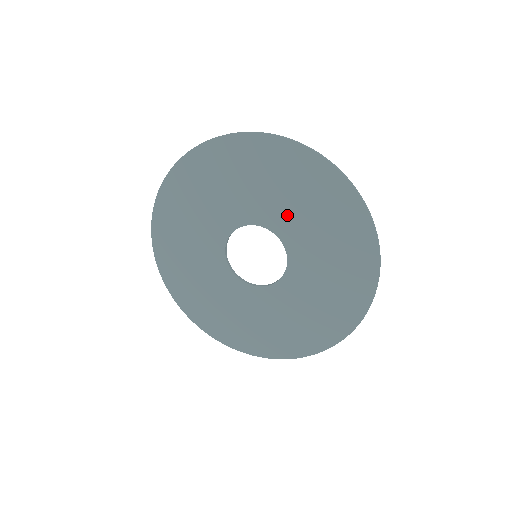
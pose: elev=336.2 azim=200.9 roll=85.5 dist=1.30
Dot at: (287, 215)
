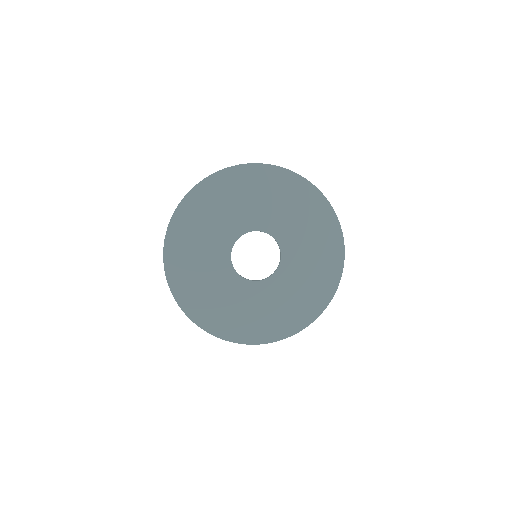
Dot at: (292, 233)
